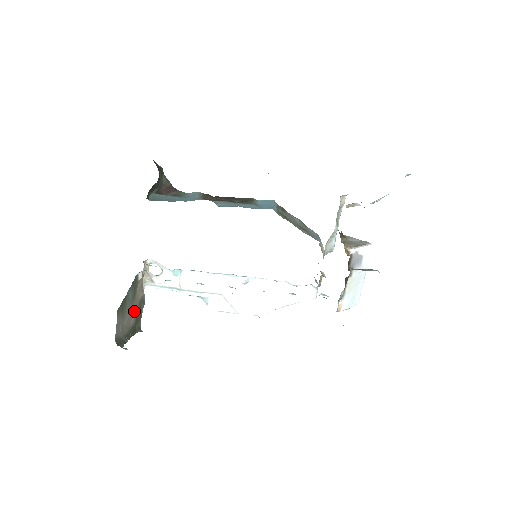
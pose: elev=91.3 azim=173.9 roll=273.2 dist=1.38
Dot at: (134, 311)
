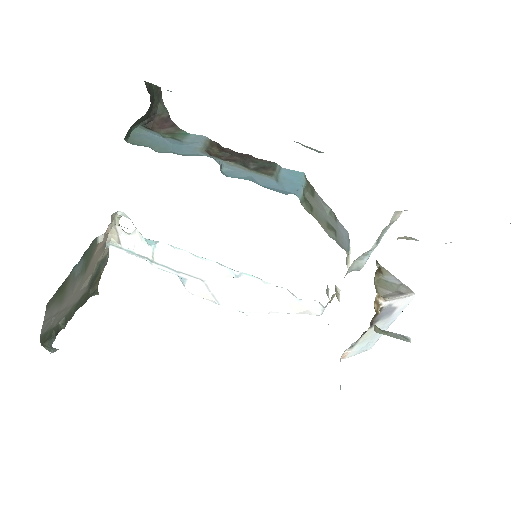
Dot at: (85, 281)
